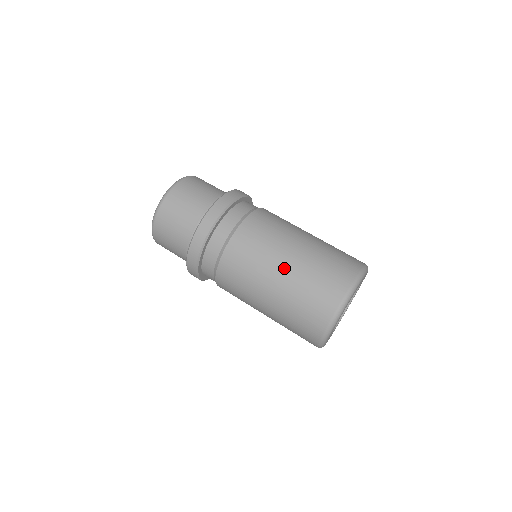
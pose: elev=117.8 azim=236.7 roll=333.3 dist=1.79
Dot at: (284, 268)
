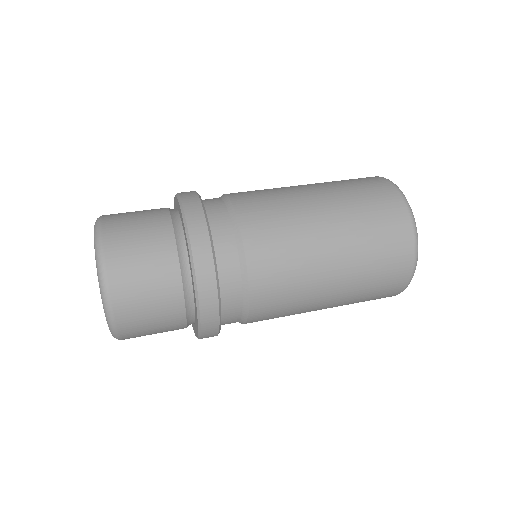
Dot at: (317, 195)
